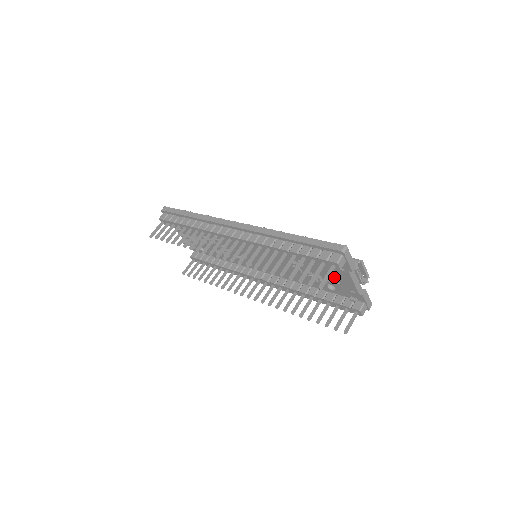
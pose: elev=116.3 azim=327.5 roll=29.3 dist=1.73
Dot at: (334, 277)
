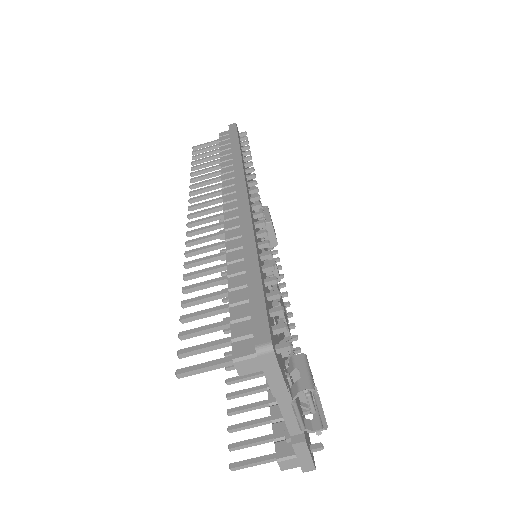
Dot at: occluded
